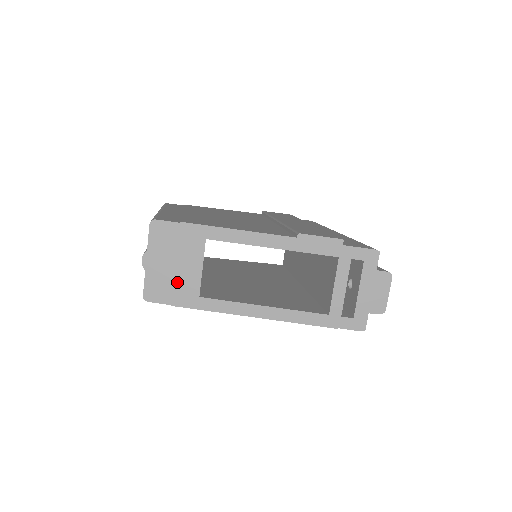
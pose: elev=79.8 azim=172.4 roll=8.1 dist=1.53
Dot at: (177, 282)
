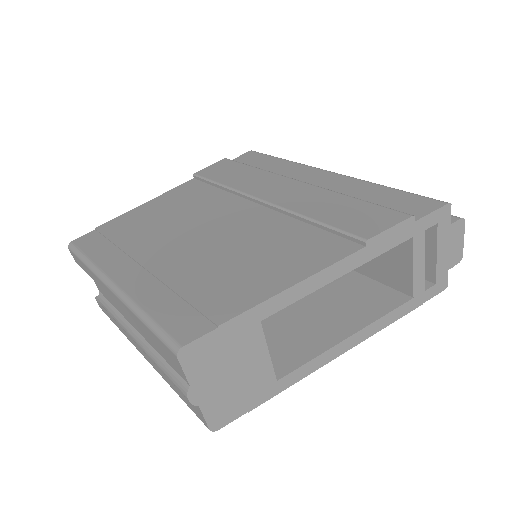
Dot at: (244, 387)
